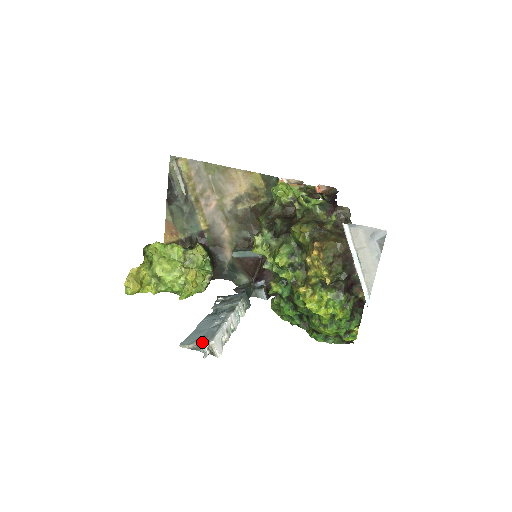
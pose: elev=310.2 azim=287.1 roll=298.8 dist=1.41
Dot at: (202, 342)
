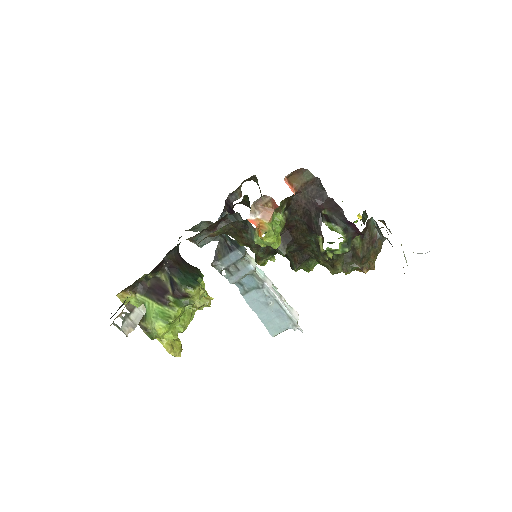
Dot at: occluded
